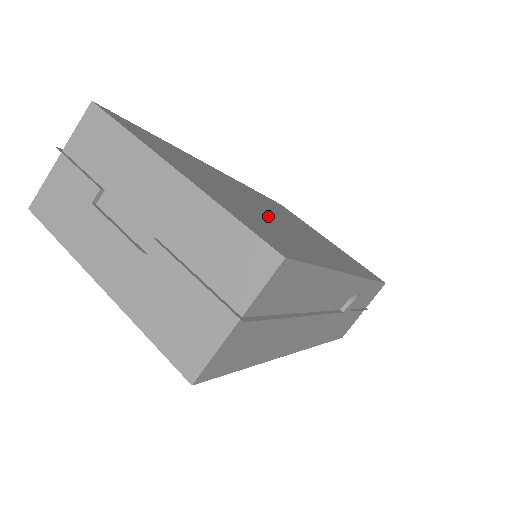
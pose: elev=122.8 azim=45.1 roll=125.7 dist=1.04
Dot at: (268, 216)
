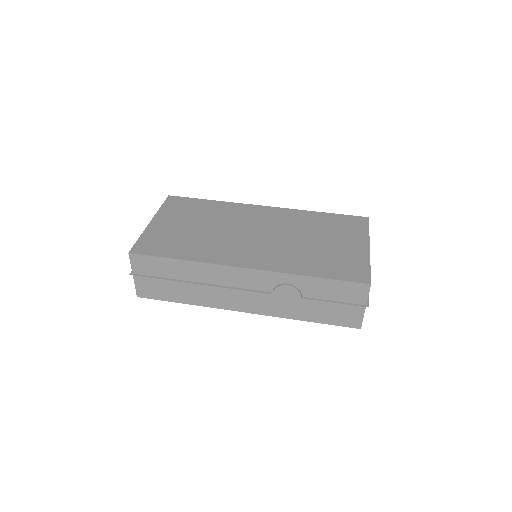
Dot at: (216, 234)
